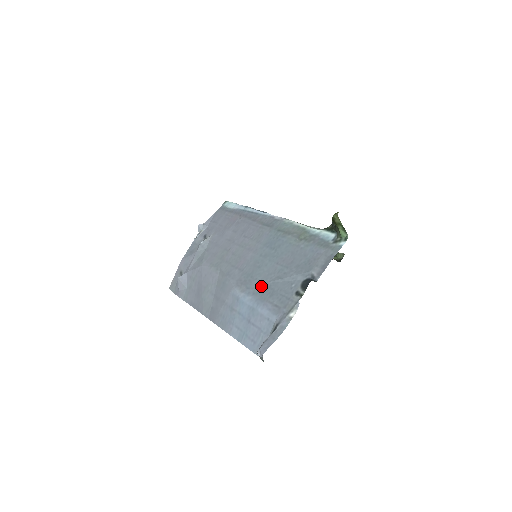
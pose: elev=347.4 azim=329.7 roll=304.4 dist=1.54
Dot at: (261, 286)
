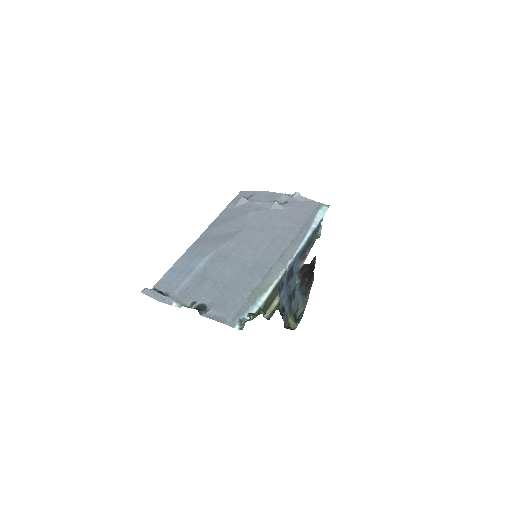
Dot at: (211, 271)
